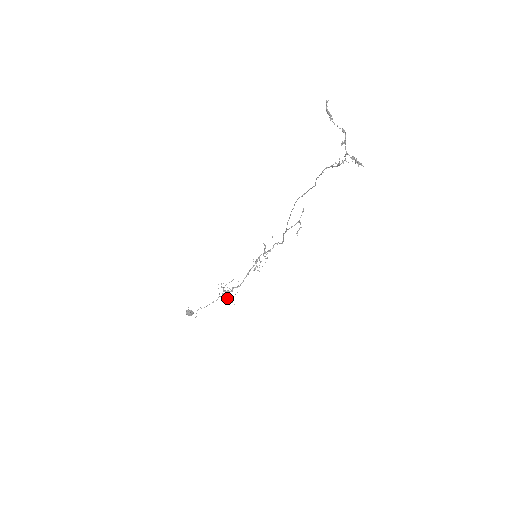
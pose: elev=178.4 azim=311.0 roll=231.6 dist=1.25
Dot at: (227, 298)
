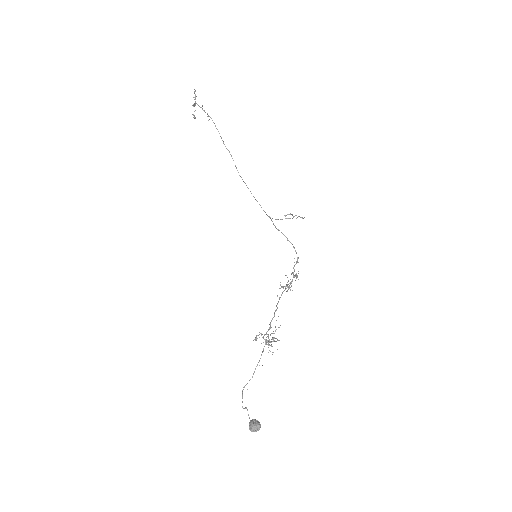
Dot at: (268, 341)
